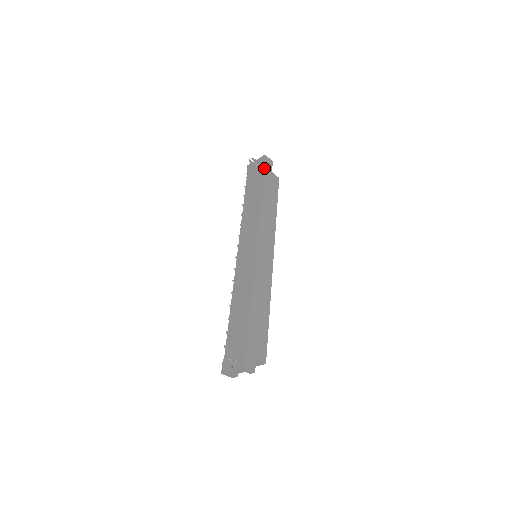
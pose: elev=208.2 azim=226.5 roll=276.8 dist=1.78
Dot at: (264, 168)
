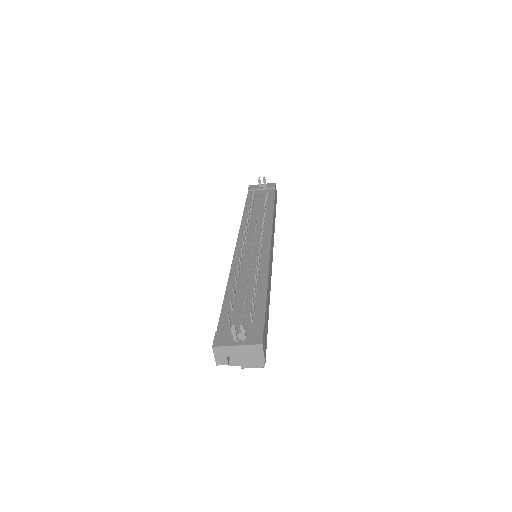
Dot at: (275, 191)
